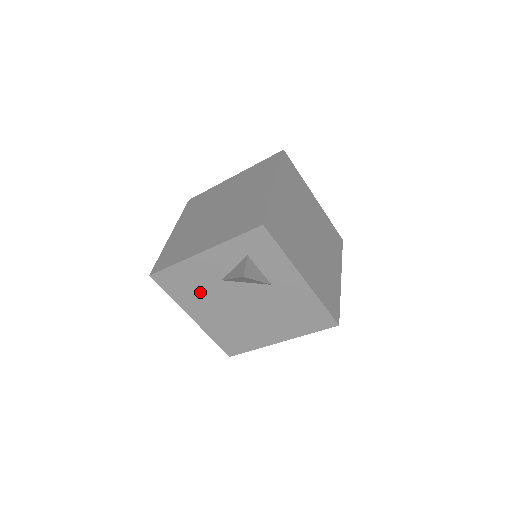
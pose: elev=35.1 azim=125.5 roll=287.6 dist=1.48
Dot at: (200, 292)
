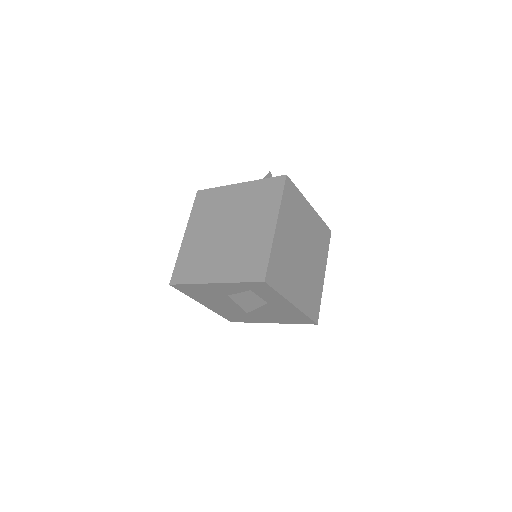
Dot at: (210, 297)
